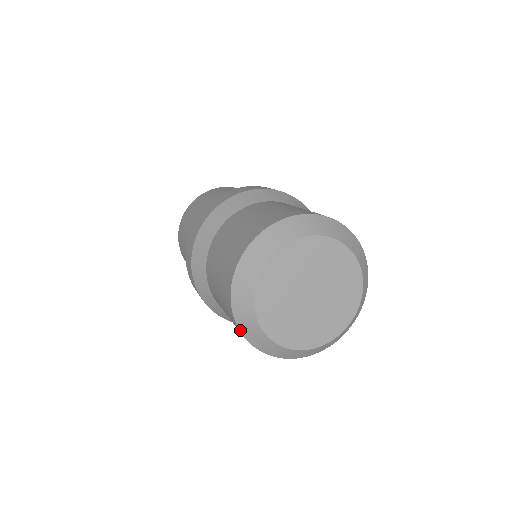
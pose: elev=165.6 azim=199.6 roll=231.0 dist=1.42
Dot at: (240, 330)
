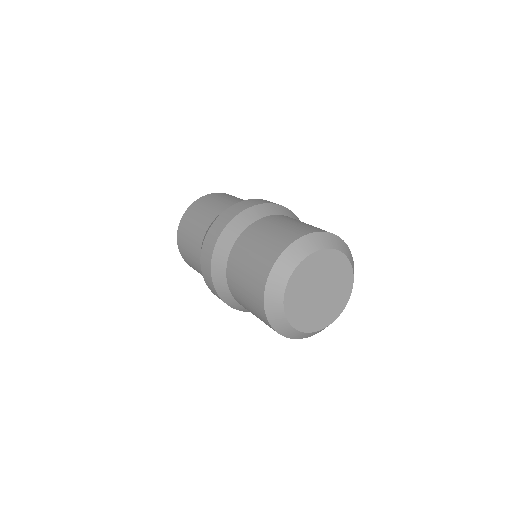
Dot at: (272, 270)
